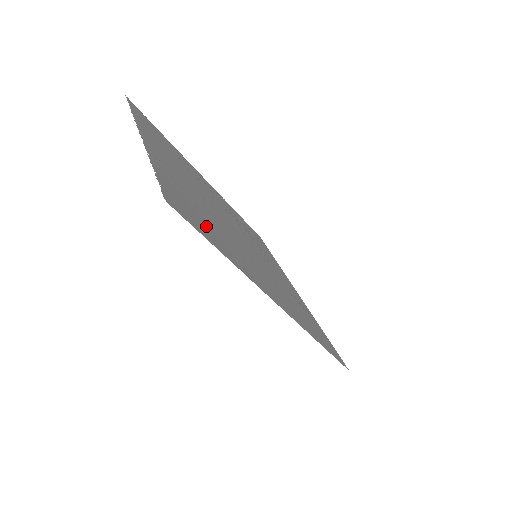
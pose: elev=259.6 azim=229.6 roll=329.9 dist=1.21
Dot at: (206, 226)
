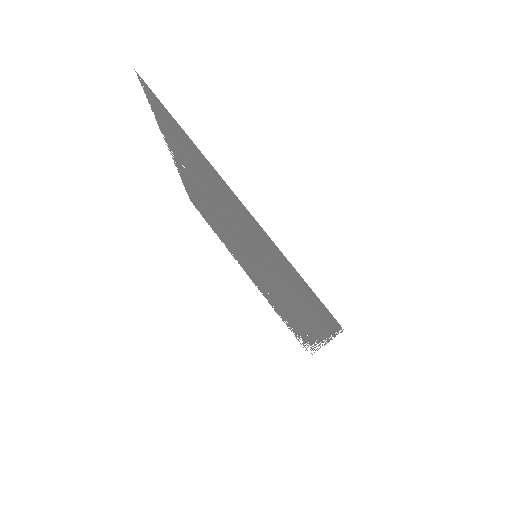
Dot at: (178, 136)
